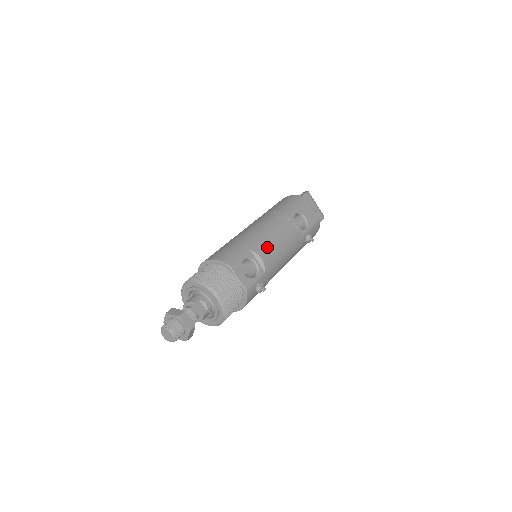
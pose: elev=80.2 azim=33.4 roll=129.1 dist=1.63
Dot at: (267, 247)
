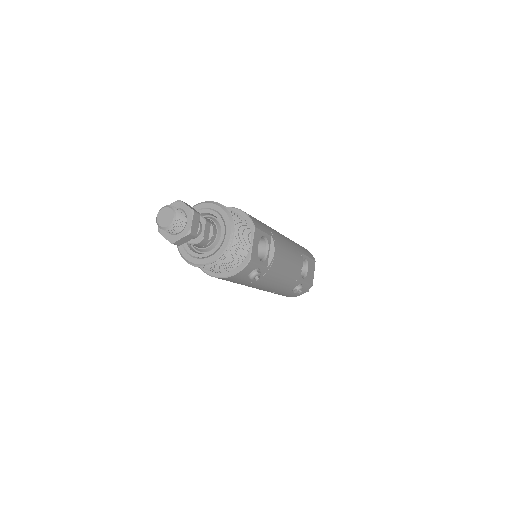
Dot at: (282, 251)
